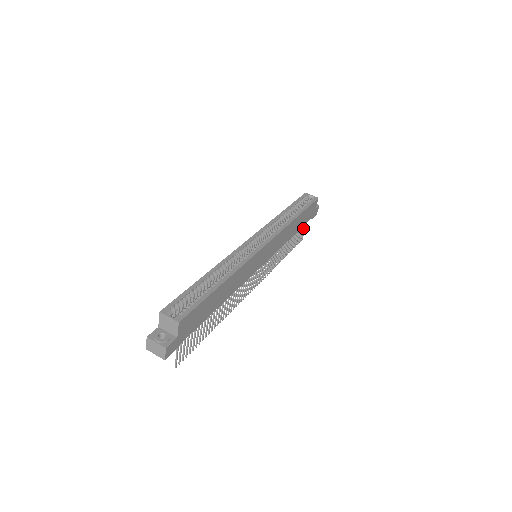
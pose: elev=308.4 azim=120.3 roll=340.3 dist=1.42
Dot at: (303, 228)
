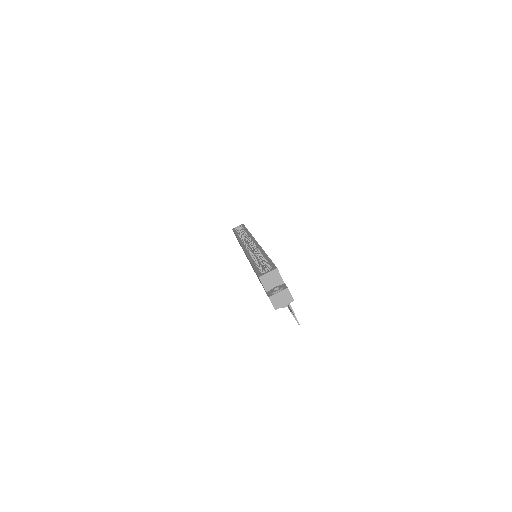
Dot at: occluded
